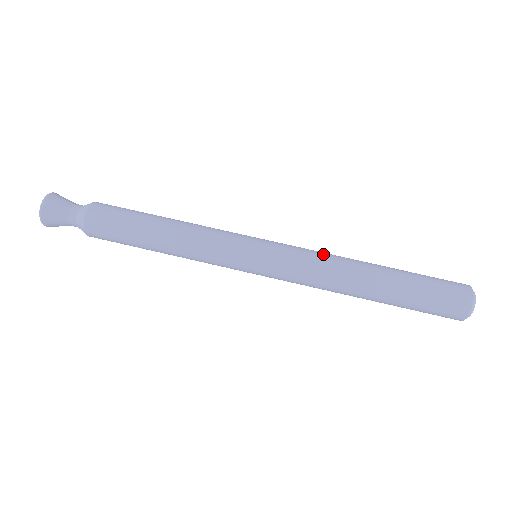
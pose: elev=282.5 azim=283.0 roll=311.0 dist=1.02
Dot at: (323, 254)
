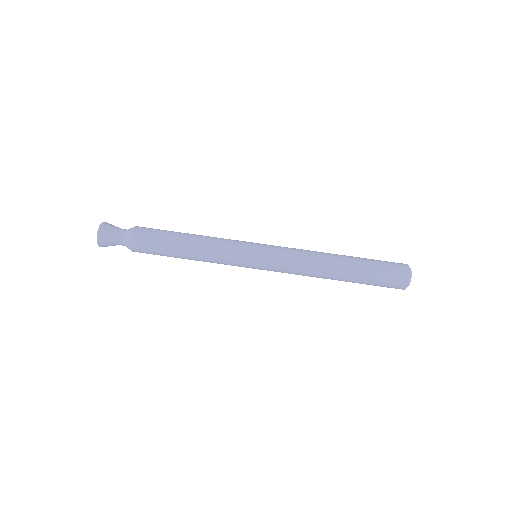
Dot at: (304, 252)
